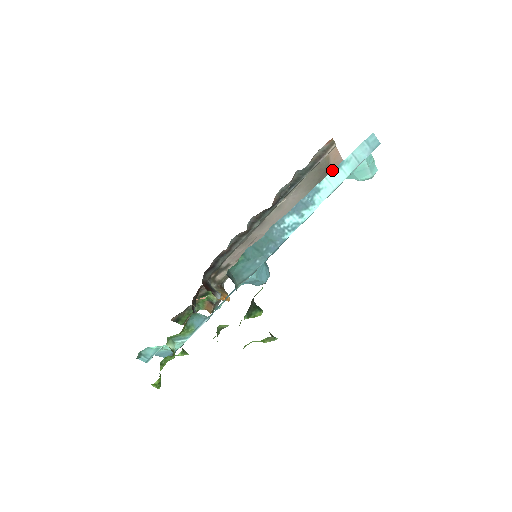
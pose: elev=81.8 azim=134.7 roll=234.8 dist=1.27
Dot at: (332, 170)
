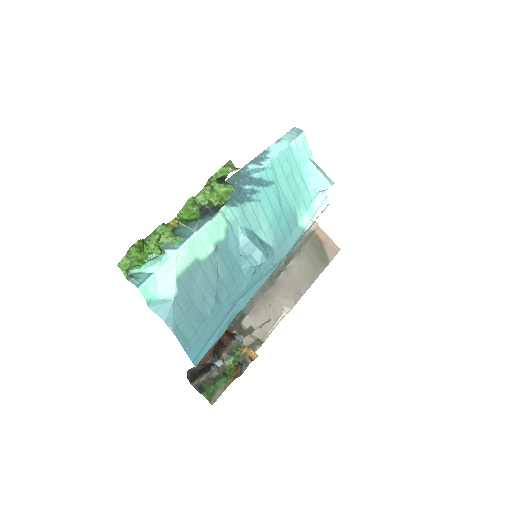
Dot at: (274, 143)
